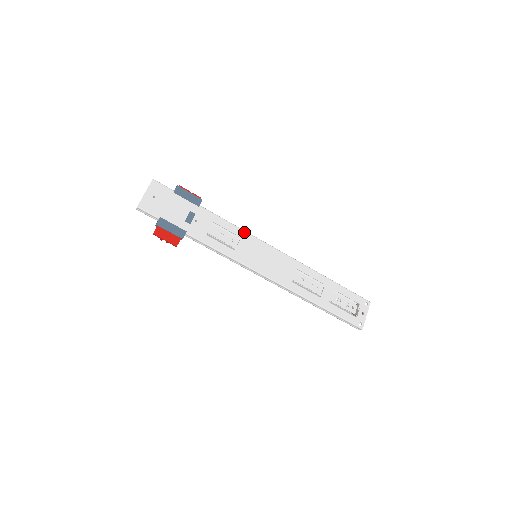
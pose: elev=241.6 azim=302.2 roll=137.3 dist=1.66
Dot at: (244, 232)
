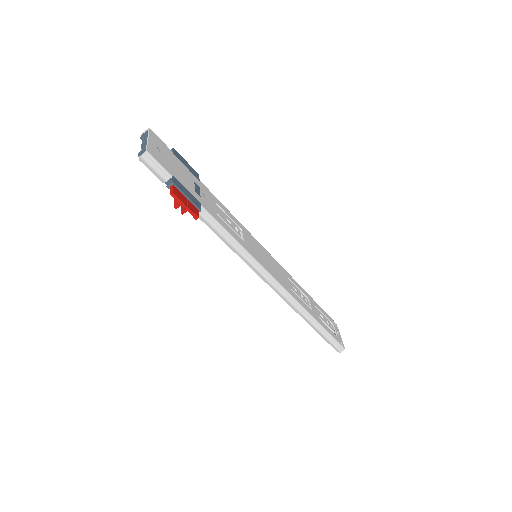
Dot at: (241, 225)
